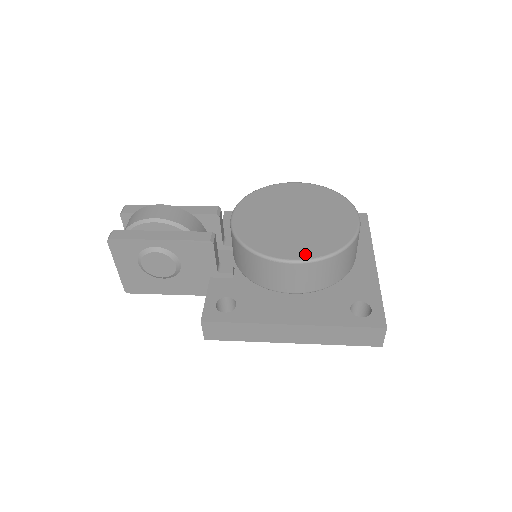
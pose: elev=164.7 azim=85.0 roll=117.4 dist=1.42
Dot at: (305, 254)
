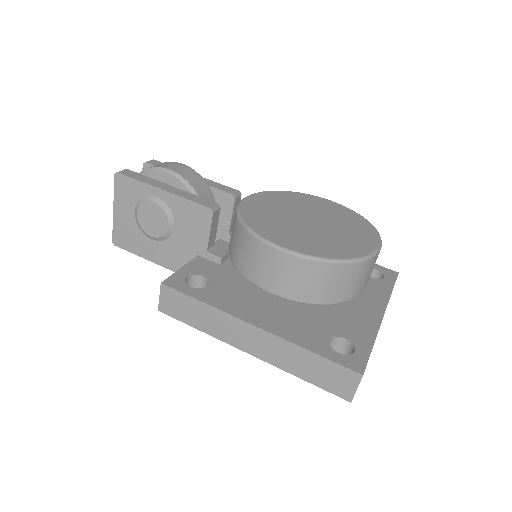
Dot at: (300, 248)
